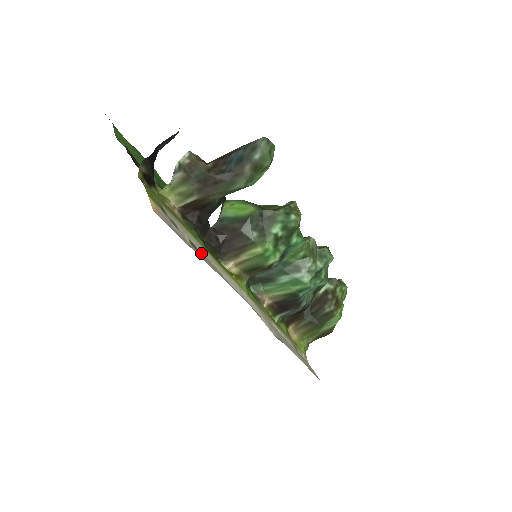
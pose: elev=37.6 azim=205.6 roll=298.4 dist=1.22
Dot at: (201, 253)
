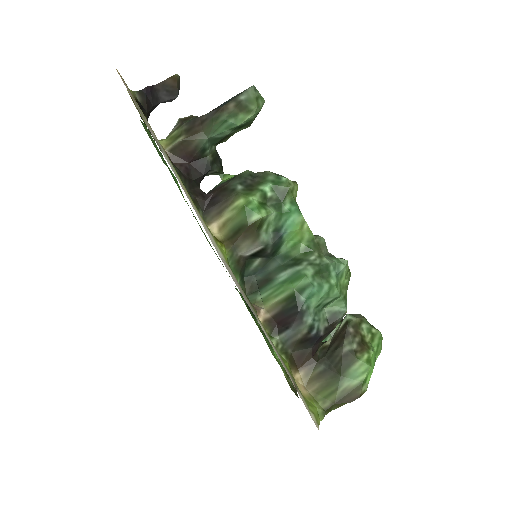
Dot at: (167, 161)
